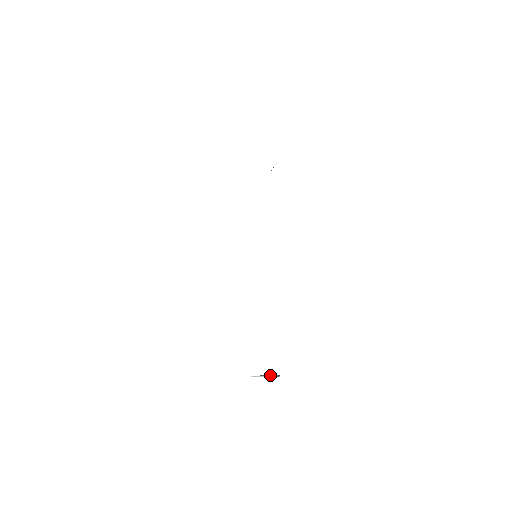
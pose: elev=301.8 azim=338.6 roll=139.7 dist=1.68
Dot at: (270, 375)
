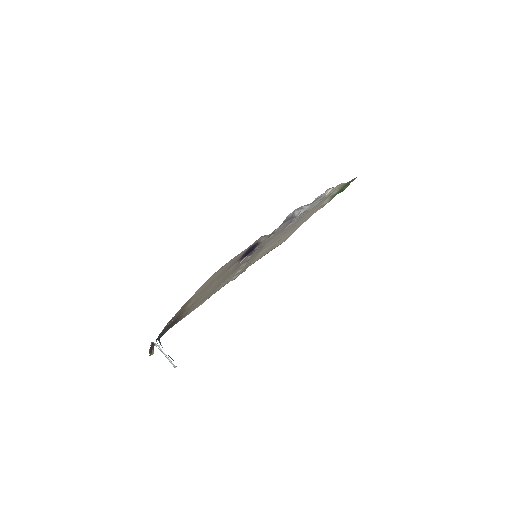
Dot at: occluded
